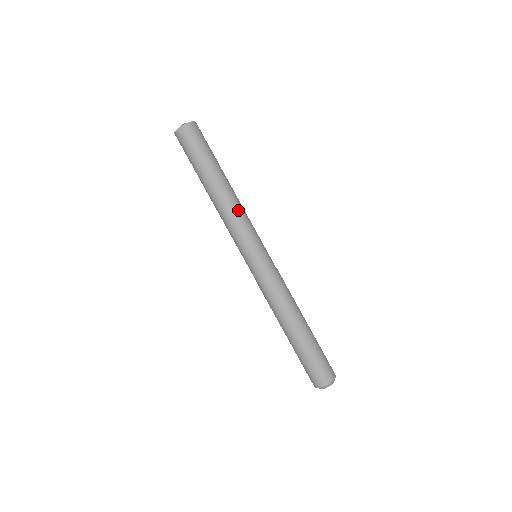
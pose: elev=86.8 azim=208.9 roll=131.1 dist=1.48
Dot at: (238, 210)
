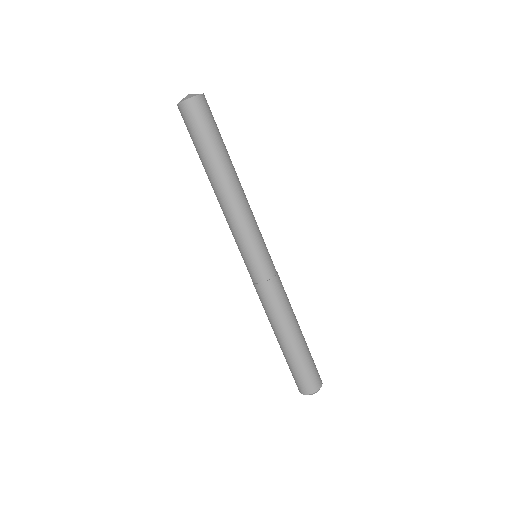
Dot at: (234, 210)
